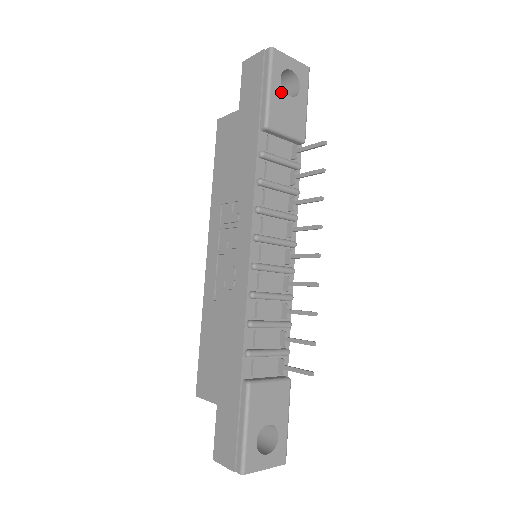
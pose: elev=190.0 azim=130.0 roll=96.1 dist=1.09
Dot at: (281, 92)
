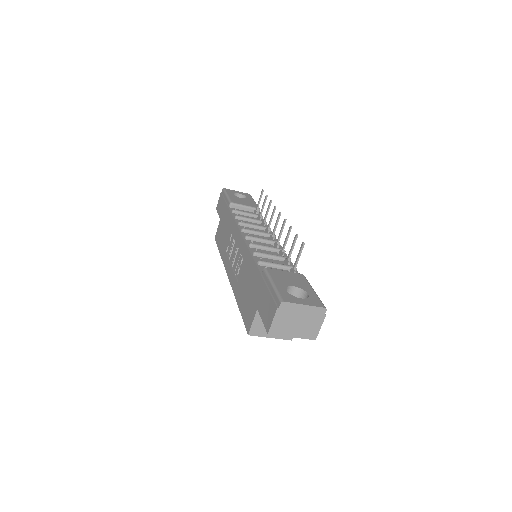
Dot at: (235, 197)
